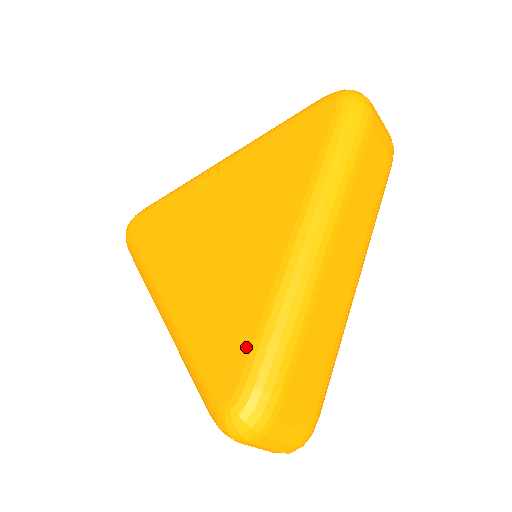
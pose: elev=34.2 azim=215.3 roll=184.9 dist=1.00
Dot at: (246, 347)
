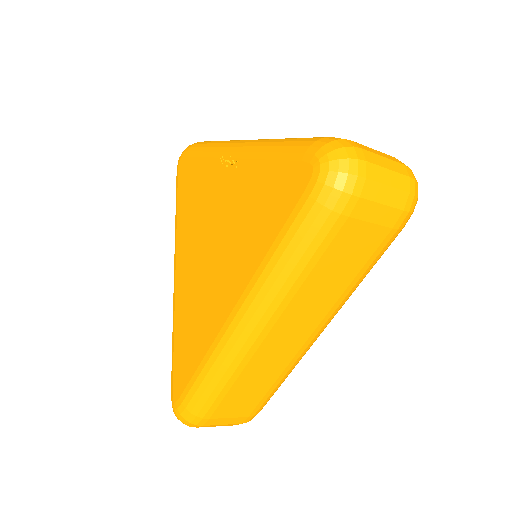
Dot at: (188, 378)
